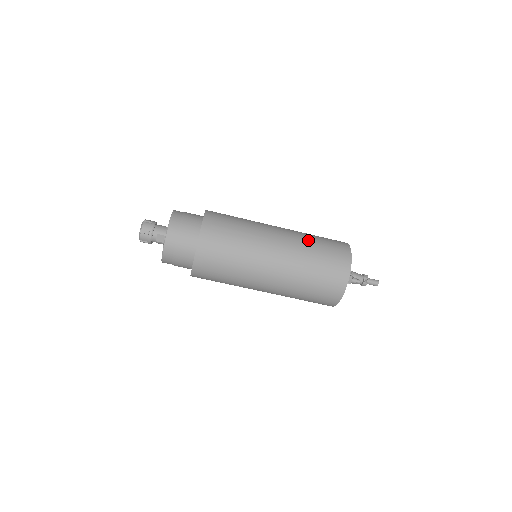
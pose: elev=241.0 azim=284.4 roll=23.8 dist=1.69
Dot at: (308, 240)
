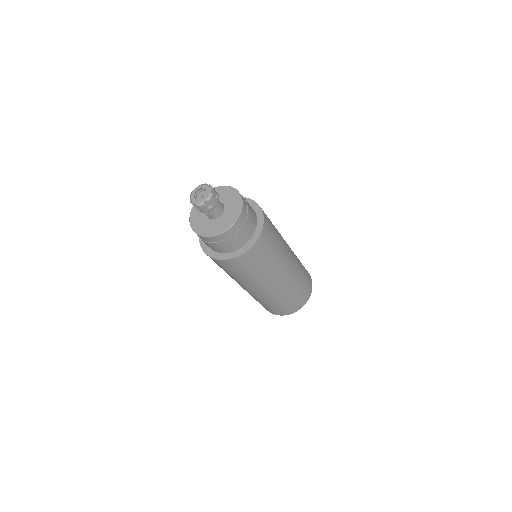
Dot at: (284, 297)
